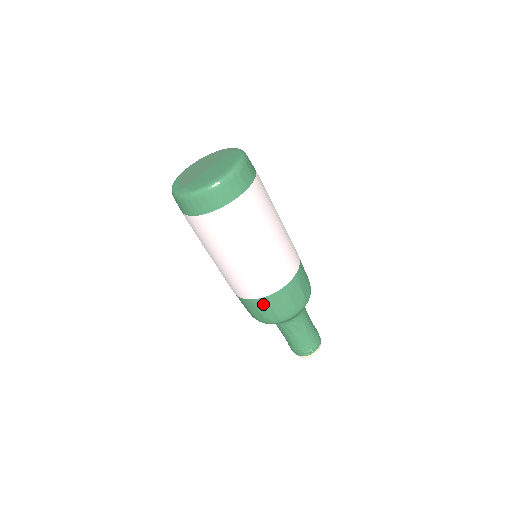
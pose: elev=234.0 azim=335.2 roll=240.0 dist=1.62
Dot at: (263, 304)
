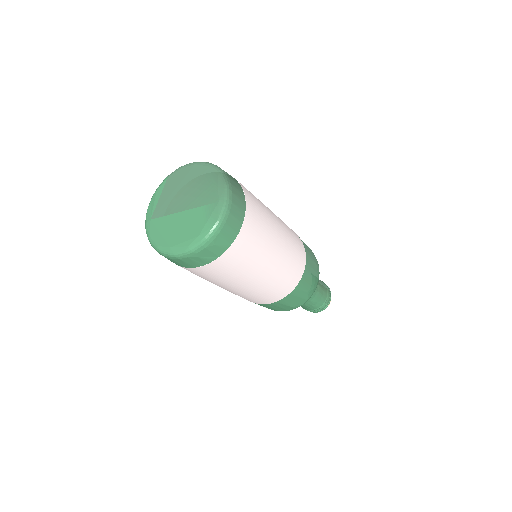
Dot at: occluded
